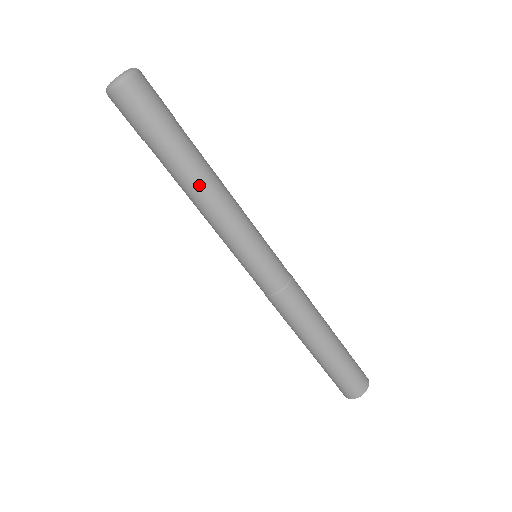
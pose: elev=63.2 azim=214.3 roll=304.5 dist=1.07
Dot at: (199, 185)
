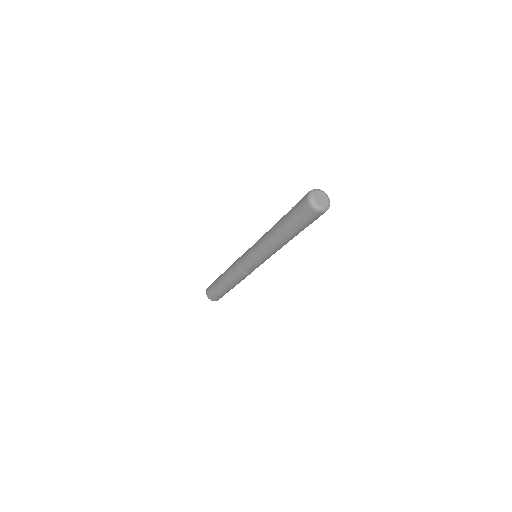
Dot at: (283, 243)
